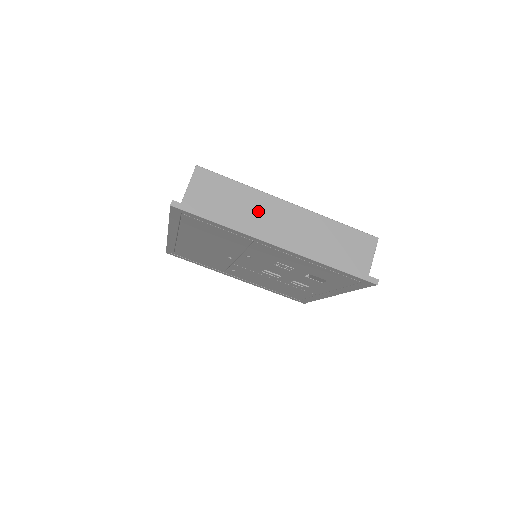
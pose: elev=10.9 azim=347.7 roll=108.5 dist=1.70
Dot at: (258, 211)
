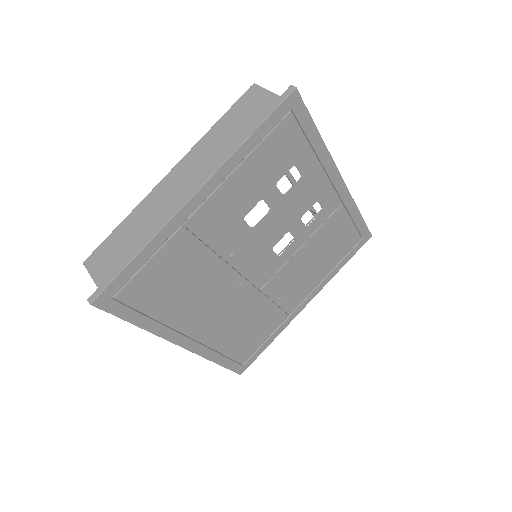
Dot at: (156, 210)
